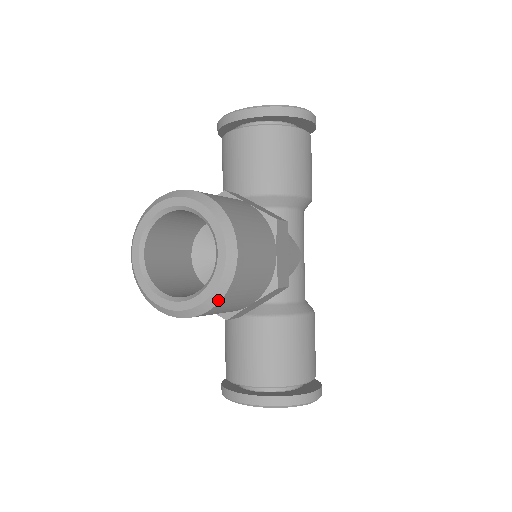
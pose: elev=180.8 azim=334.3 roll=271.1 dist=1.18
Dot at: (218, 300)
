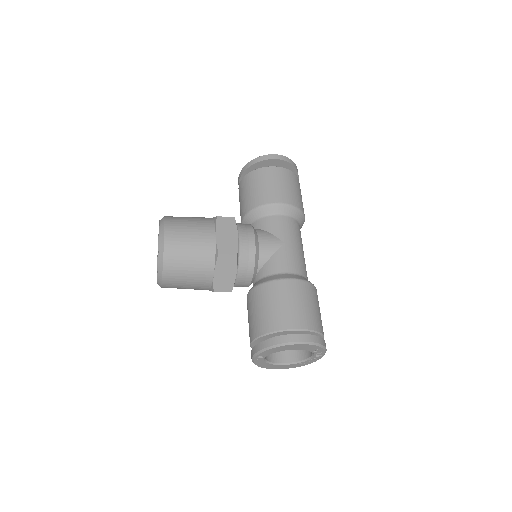
Dot at: (162, 262)
